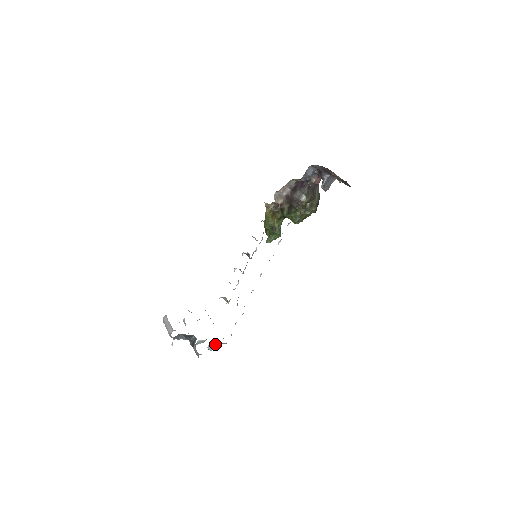
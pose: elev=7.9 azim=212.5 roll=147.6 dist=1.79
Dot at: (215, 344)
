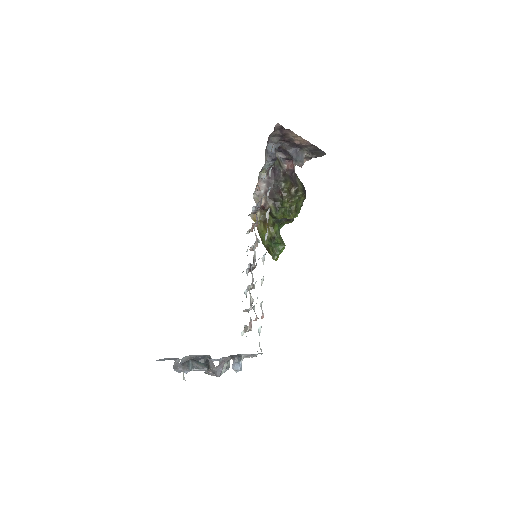
Dot at: (239, 359)
